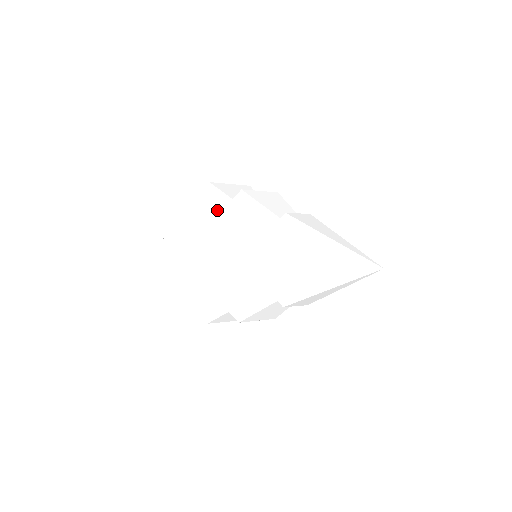
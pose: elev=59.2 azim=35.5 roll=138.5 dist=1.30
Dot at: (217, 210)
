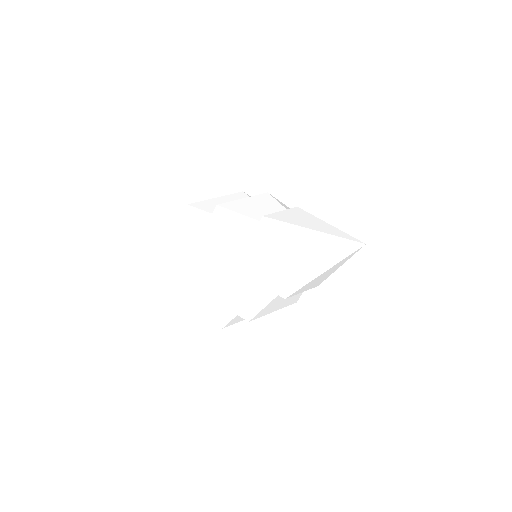
Dot at: occluded
